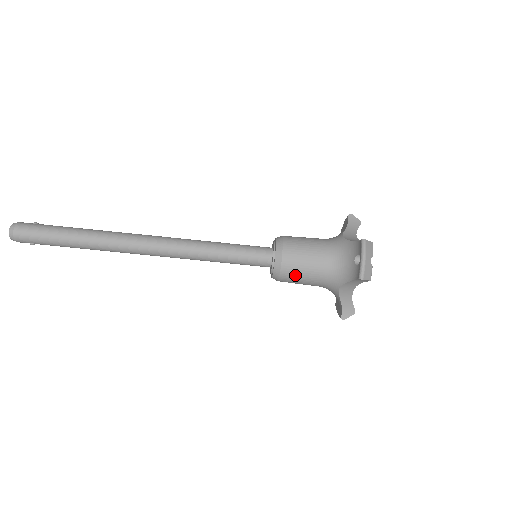
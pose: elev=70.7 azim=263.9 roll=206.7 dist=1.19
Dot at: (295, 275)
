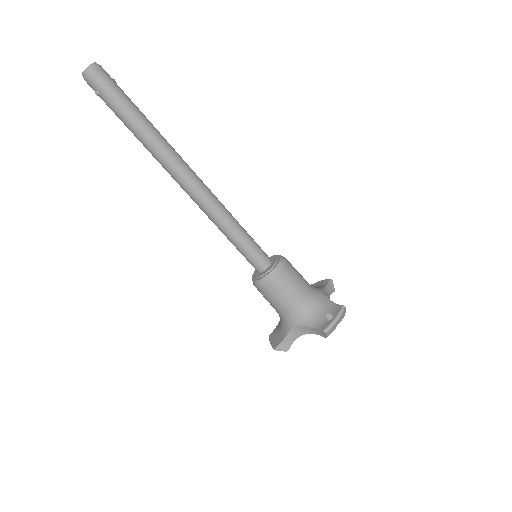
Dot at: (276, 293)
